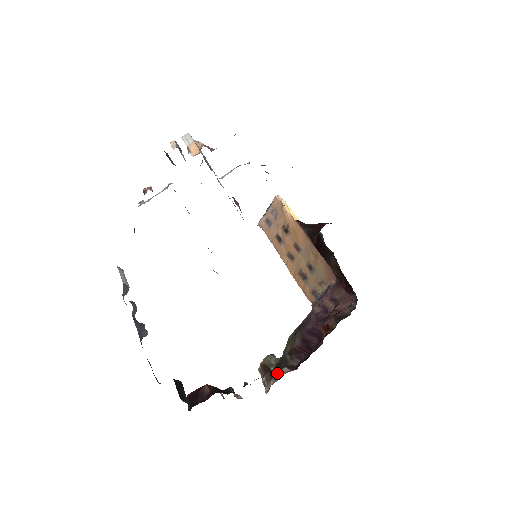
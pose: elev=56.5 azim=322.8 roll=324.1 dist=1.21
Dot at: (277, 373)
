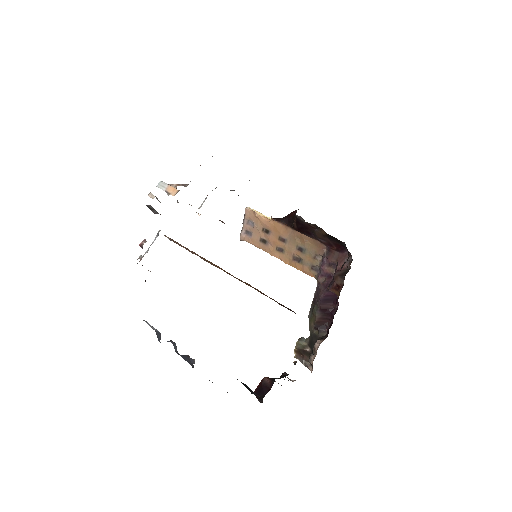
Dot at: (313, 348)
